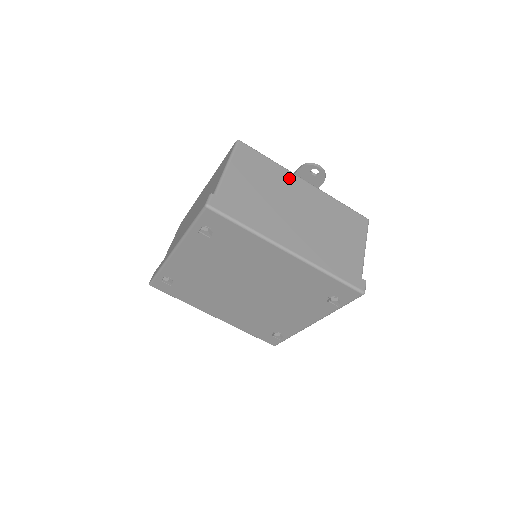
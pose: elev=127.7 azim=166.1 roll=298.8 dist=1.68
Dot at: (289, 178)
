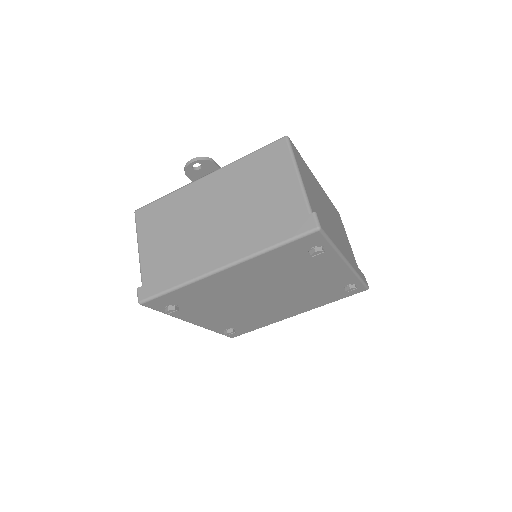
Dot at: (189, 193)
